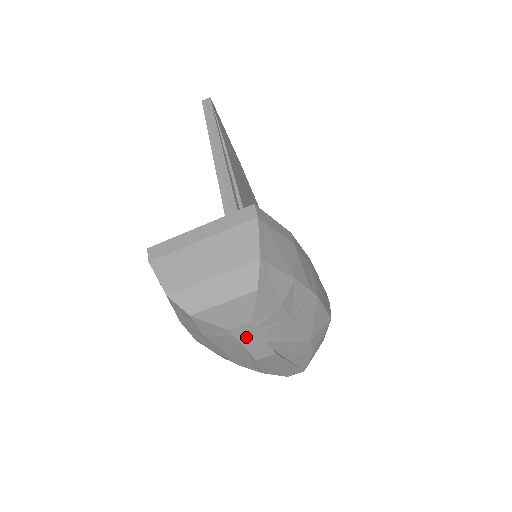
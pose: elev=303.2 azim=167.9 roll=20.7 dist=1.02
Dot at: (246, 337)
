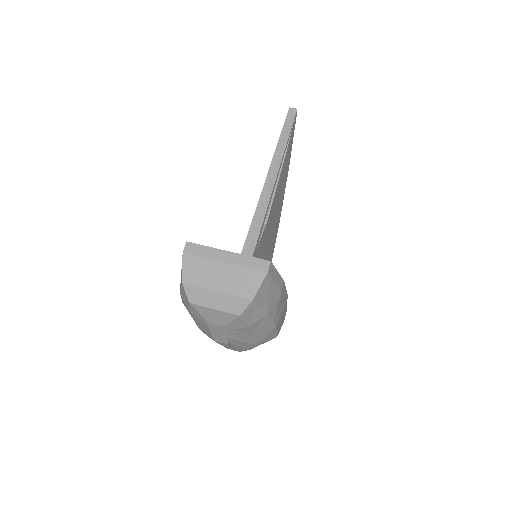
Dot at: (216, 329)
